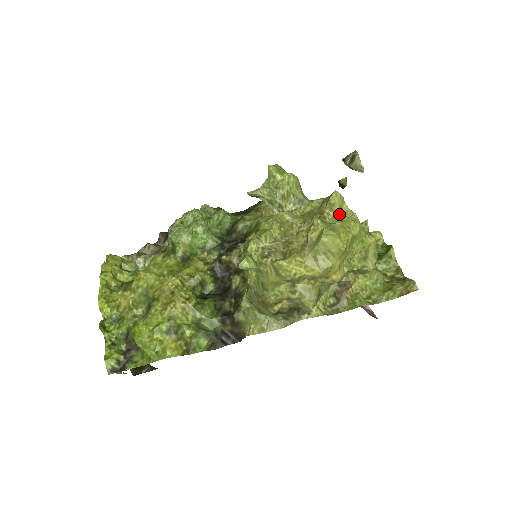
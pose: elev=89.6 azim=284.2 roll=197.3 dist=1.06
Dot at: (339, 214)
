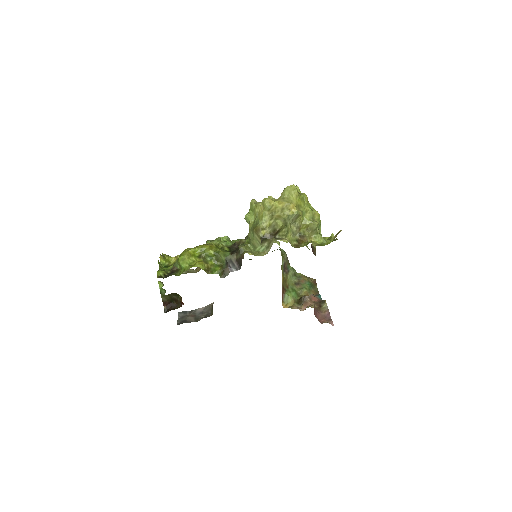
Dot at: occluded
